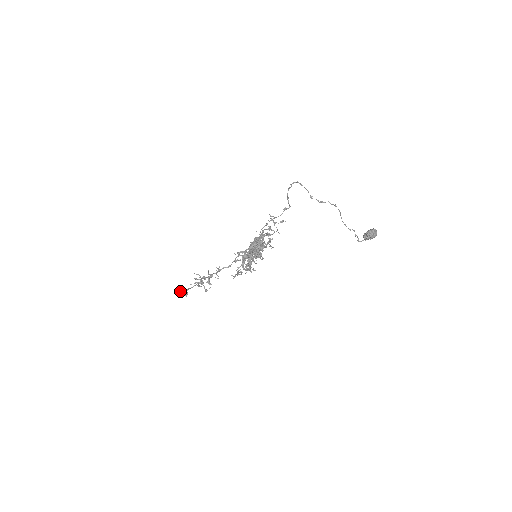
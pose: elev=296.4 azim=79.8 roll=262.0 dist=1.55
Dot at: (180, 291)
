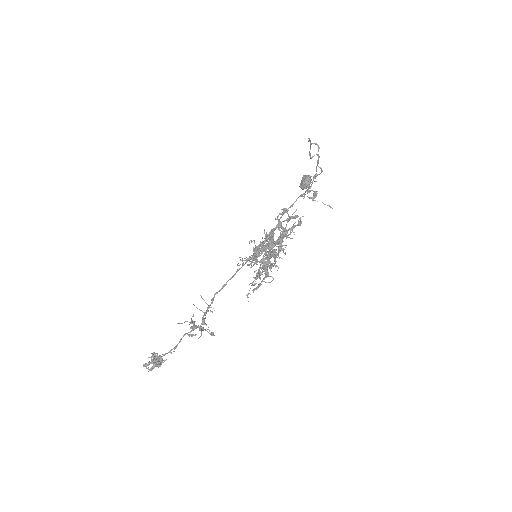
Dot at: (154, 361)
